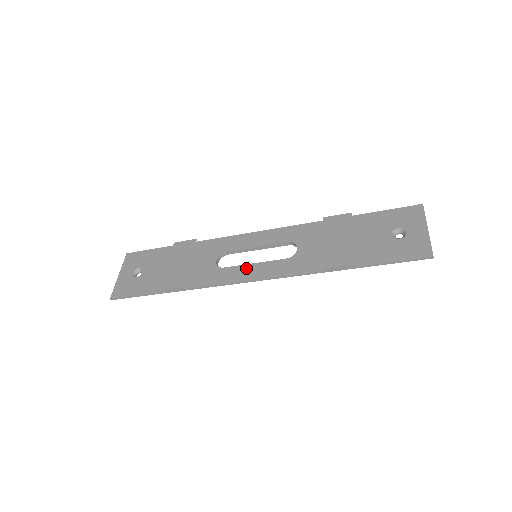
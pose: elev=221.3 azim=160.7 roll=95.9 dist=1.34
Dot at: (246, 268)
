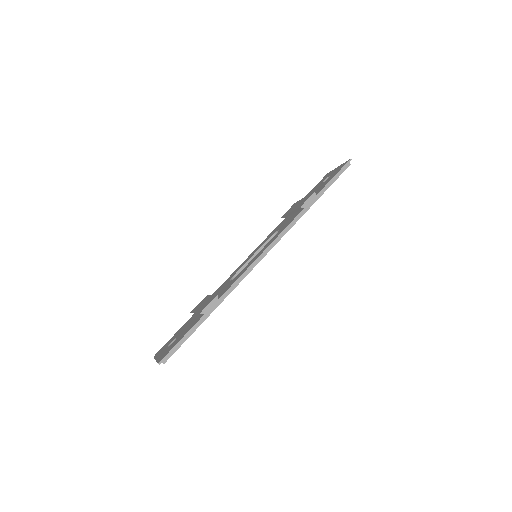
Dot at: (254, 258)
